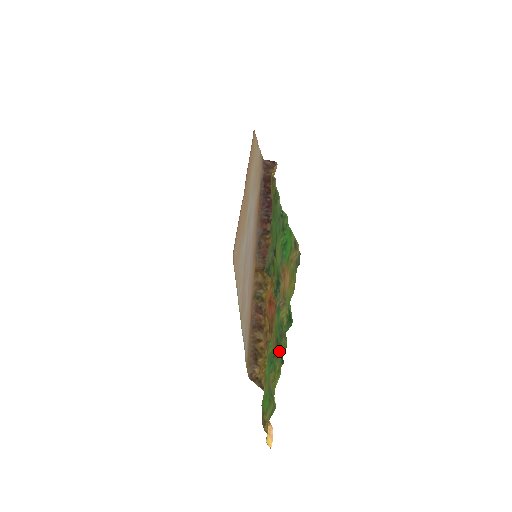
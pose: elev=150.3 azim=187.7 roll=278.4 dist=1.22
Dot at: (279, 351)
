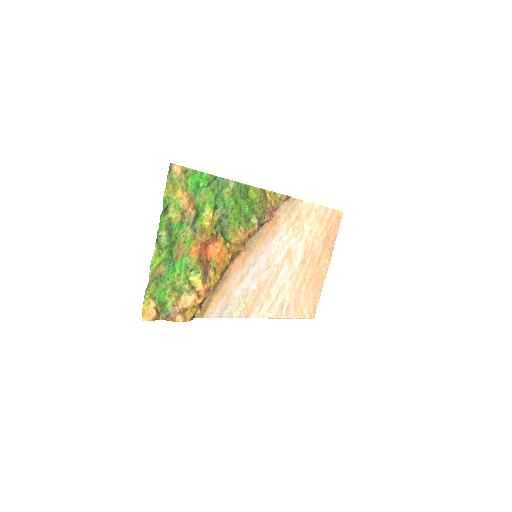
Dot at: (167, 244)
